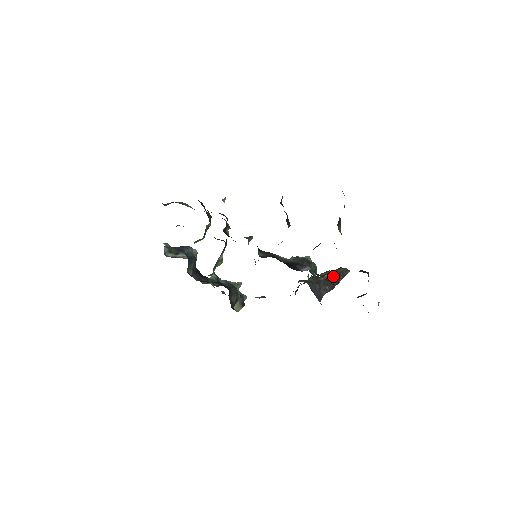
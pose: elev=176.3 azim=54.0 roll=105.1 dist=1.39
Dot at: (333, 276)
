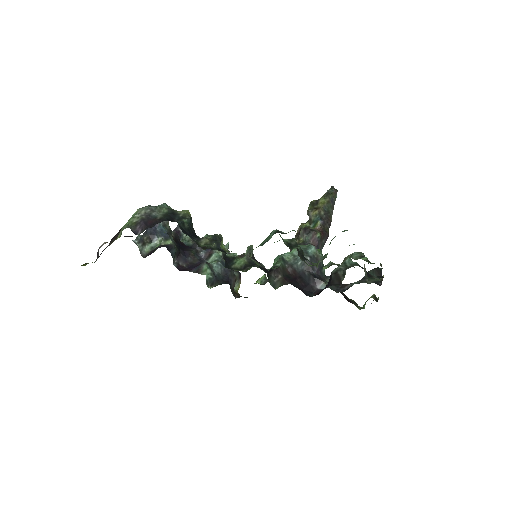
Dot at: (325, 216)
